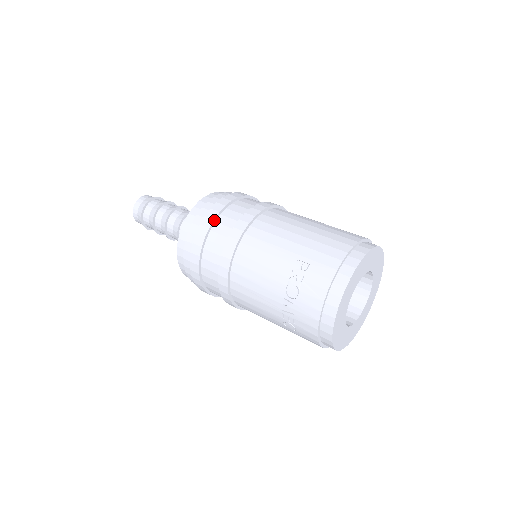
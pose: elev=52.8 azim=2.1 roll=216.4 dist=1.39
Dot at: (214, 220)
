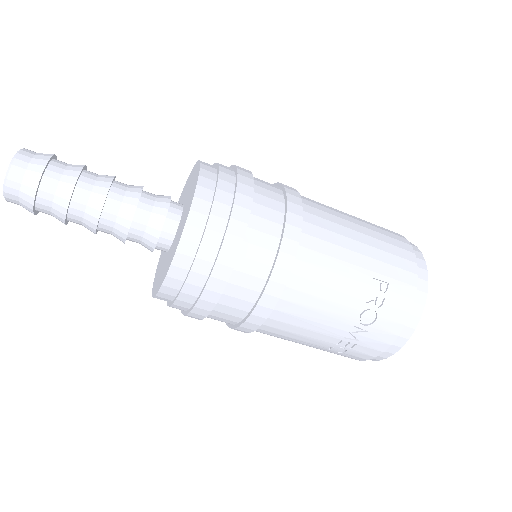
Dot at: (247, 224)
